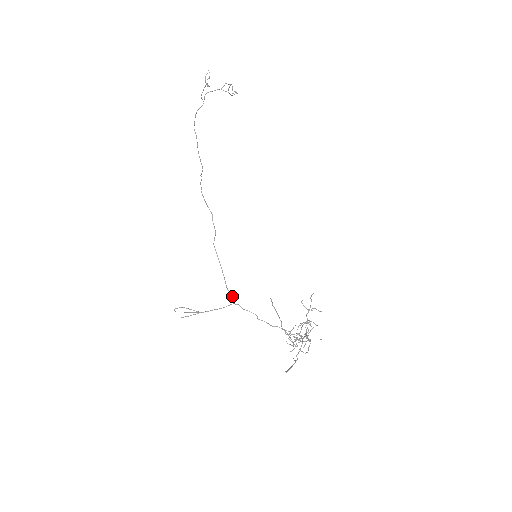
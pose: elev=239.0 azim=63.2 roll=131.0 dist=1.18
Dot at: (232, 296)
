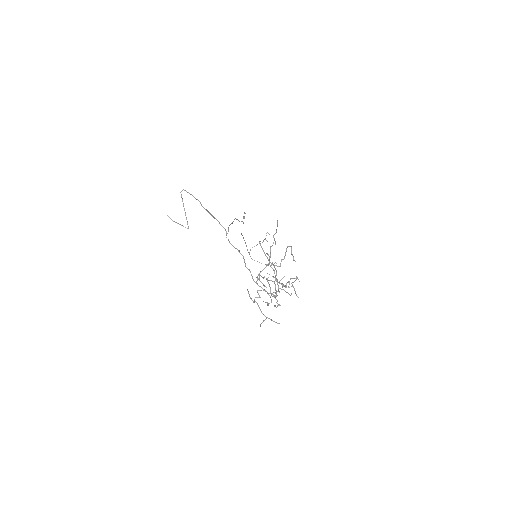
Dot at: occluded
